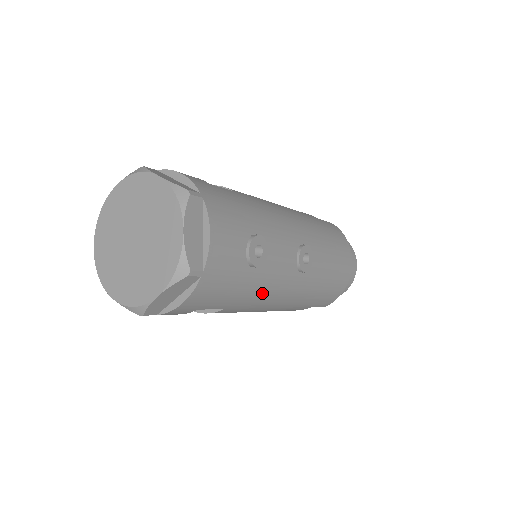
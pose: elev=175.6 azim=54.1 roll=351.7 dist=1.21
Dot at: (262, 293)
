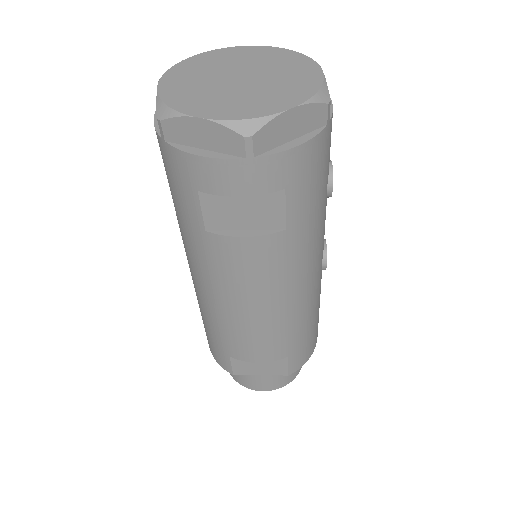
Dot at: (311, 244)
